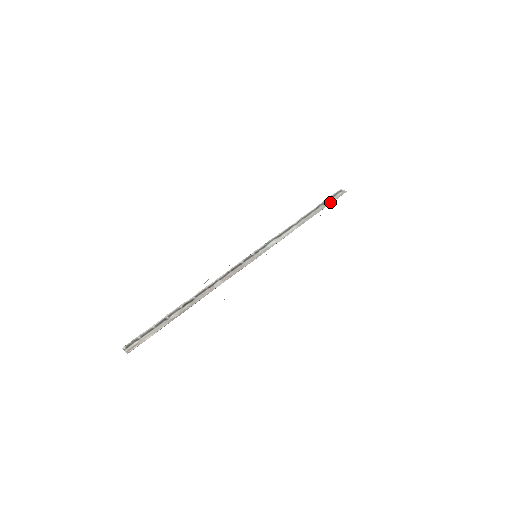
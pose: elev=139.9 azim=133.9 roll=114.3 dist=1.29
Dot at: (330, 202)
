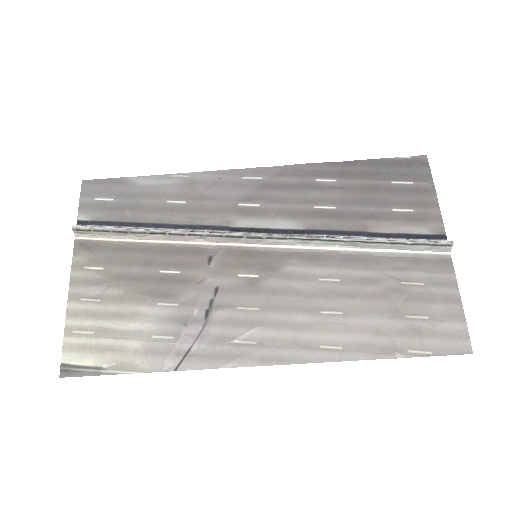
Dot at: (414, 249)
